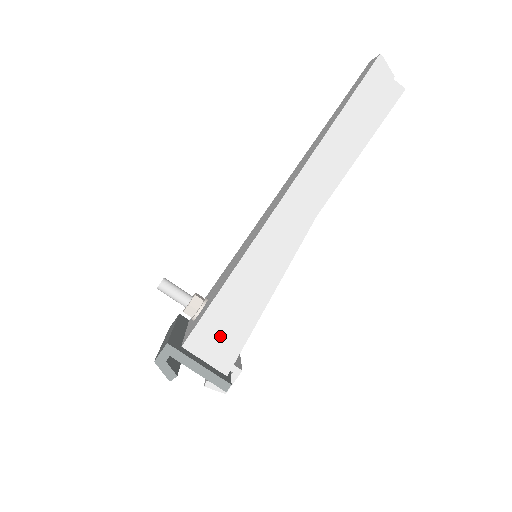
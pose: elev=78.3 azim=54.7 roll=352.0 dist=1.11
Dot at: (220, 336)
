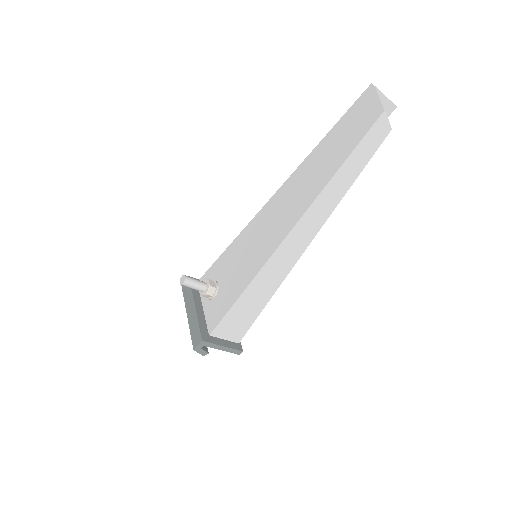
Dot at: (235, 325)
